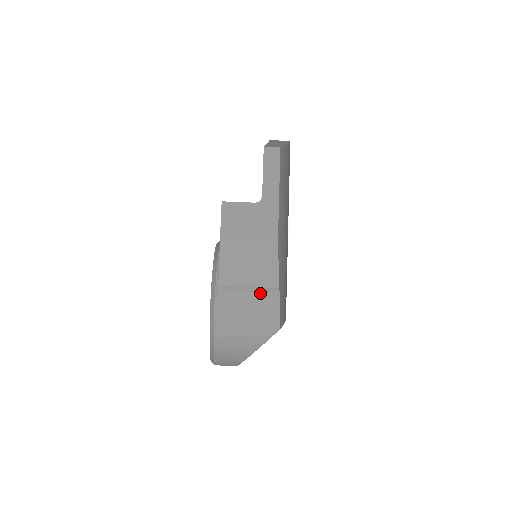
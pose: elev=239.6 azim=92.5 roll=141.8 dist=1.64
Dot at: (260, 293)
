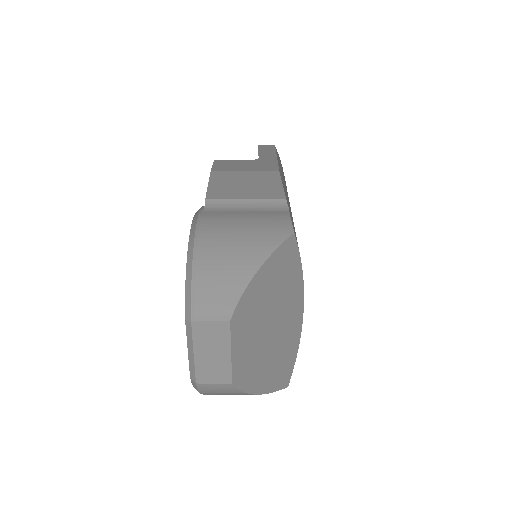
Dot at: (261, 206)
